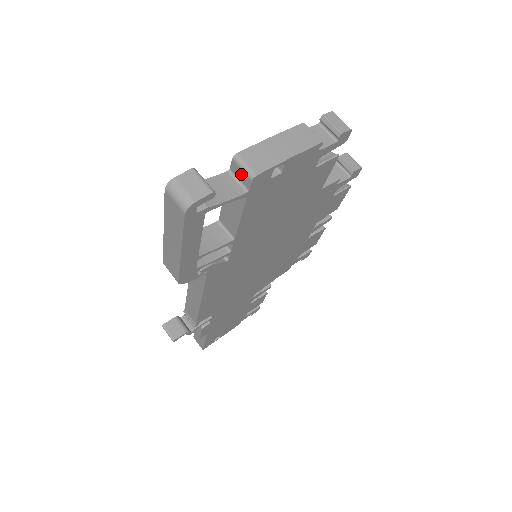
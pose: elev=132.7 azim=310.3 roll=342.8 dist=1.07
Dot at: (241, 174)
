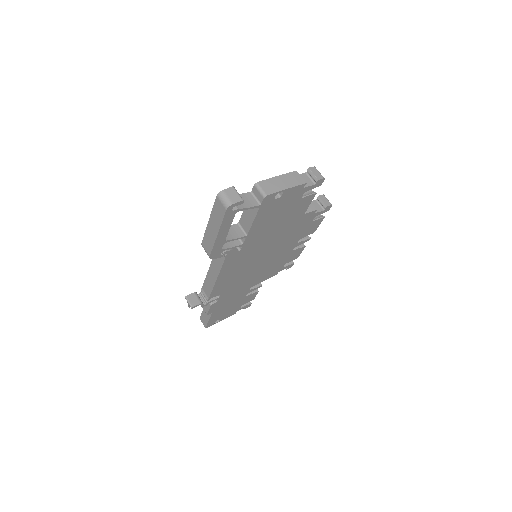
Dot at: (258, 194)
